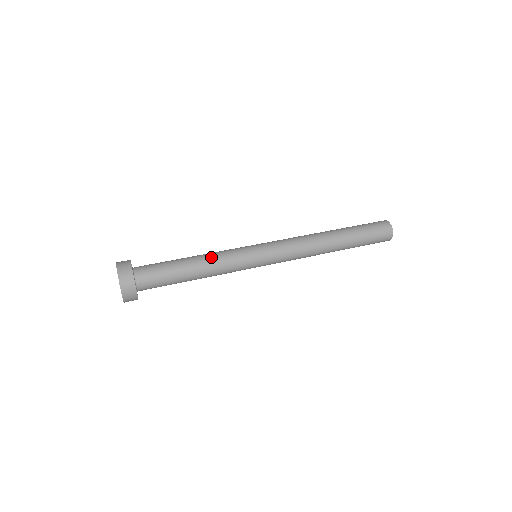
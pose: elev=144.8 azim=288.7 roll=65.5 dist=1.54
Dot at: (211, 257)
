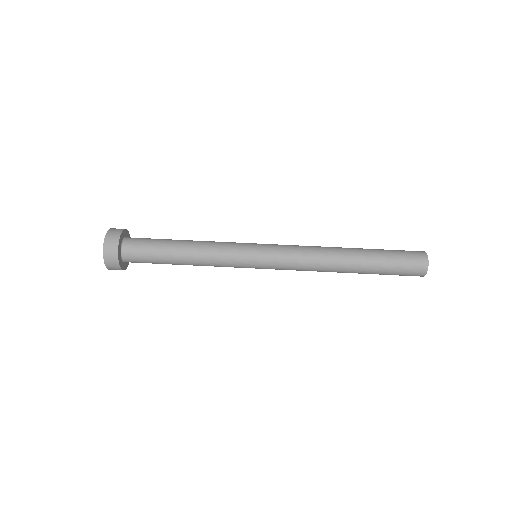
Dot at: (205, 242)
